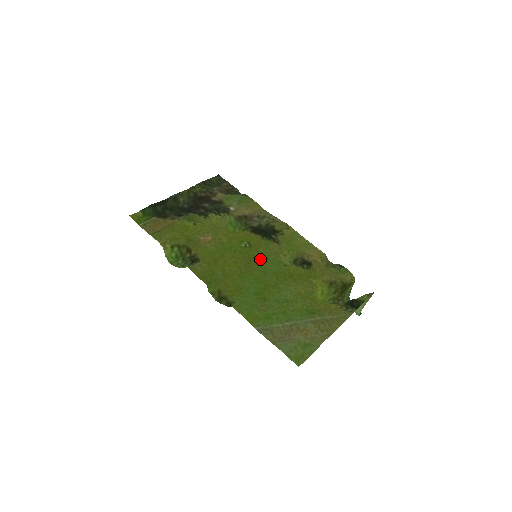
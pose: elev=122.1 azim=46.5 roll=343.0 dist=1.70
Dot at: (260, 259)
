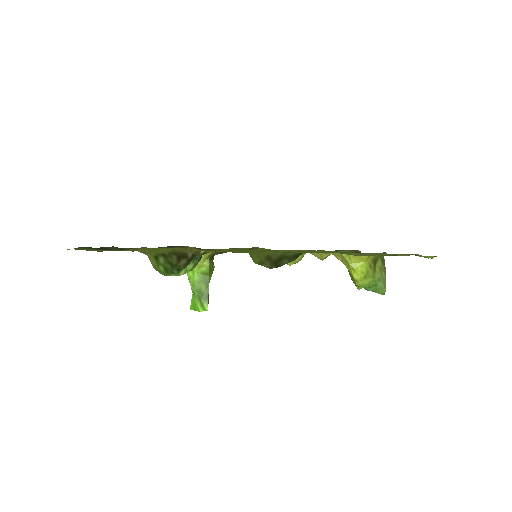
Dot at: occluded
